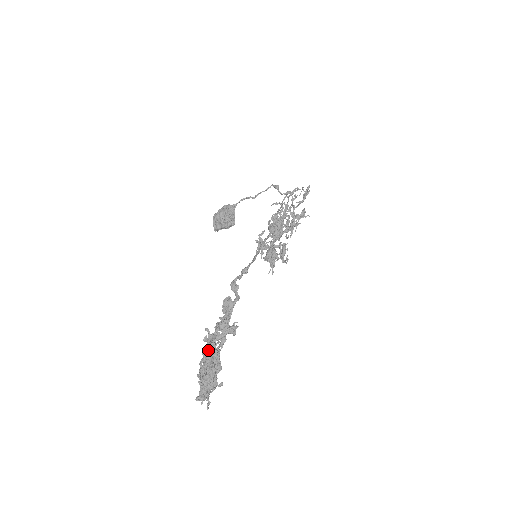
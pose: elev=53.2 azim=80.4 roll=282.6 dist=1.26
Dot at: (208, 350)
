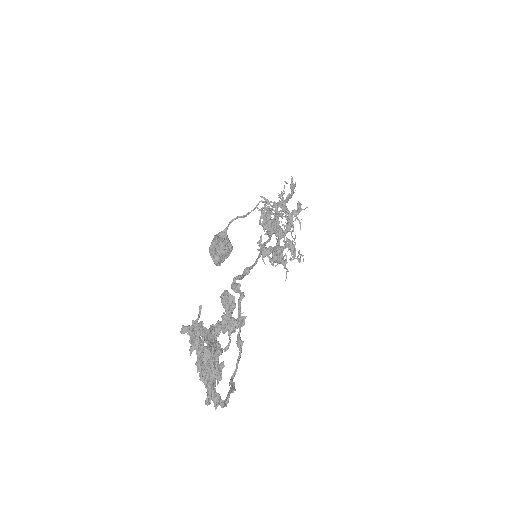
Dot at: (187, 326)
